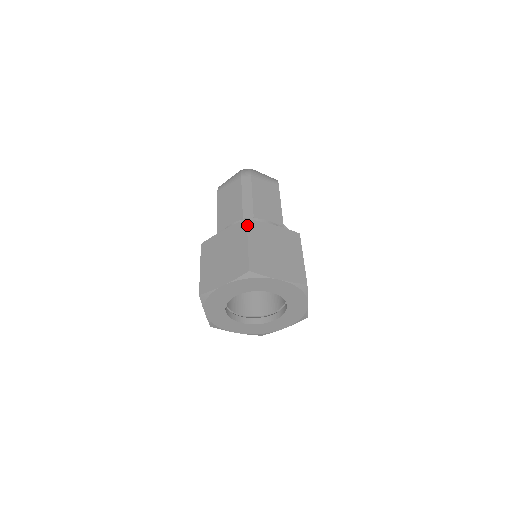
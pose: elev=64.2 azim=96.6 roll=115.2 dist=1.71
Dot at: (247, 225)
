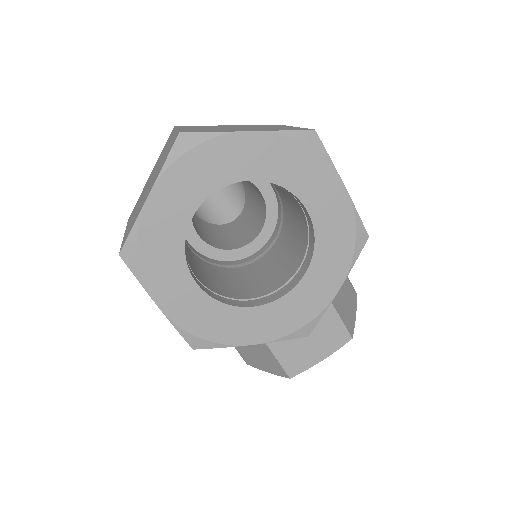
Dot at: (175, 127)
